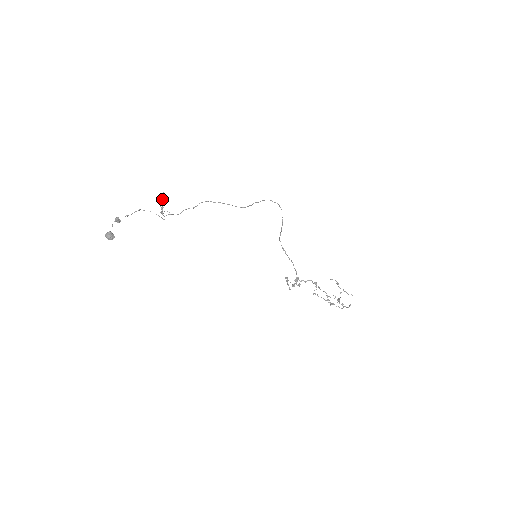
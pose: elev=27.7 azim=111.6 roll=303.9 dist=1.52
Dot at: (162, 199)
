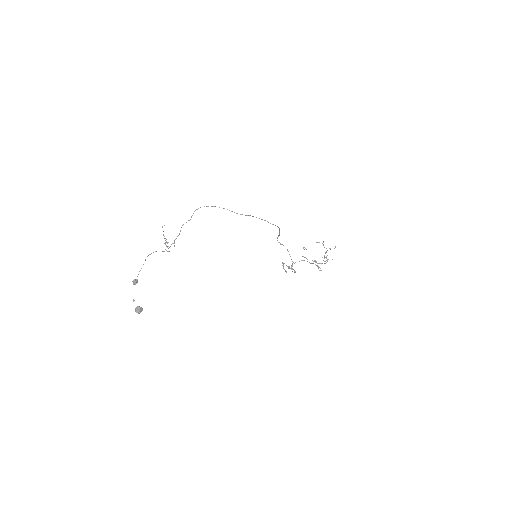
Dot at: (167, 243)
